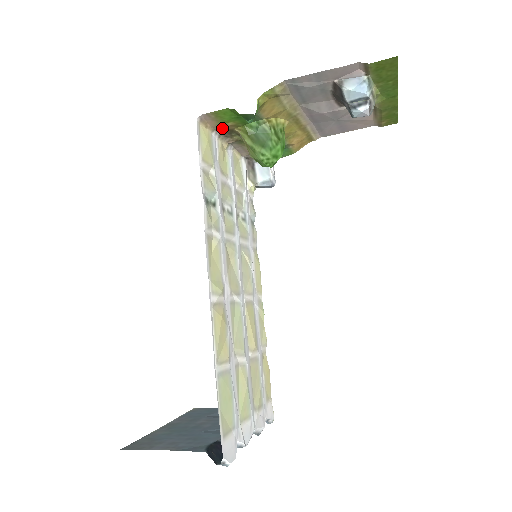
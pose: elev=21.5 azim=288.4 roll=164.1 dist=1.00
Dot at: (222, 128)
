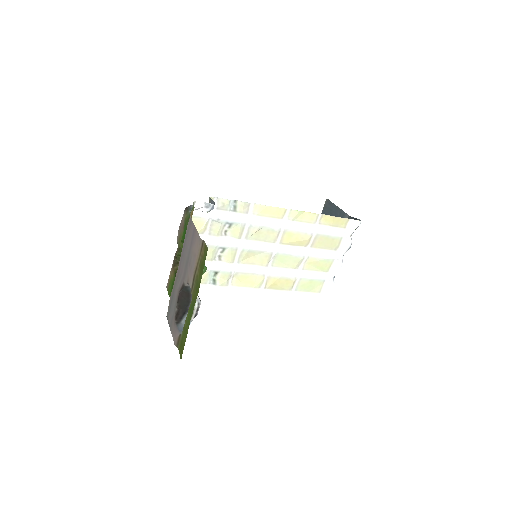
Dot at: (172, 269)
